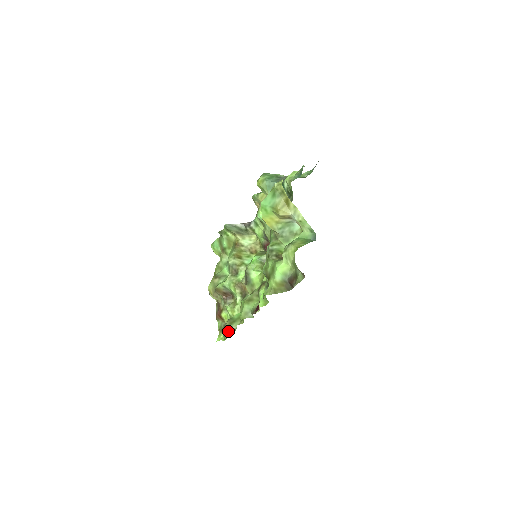
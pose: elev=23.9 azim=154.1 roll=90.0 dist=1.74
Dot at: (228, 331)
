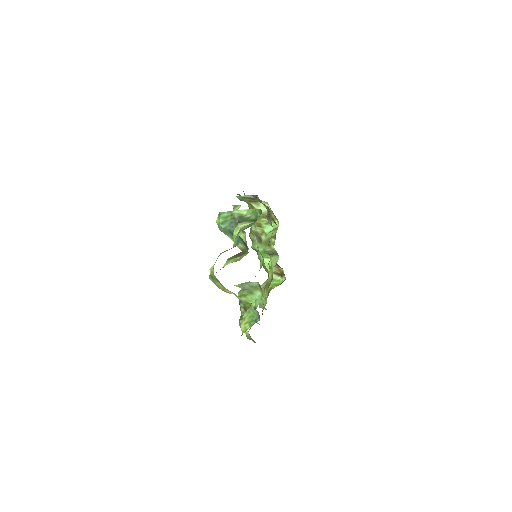
Dot at: occluded
